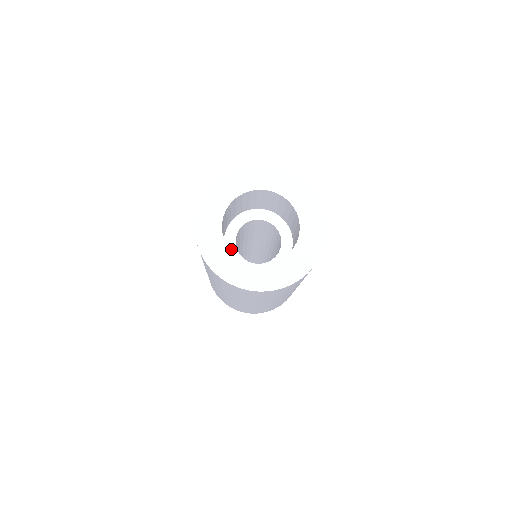
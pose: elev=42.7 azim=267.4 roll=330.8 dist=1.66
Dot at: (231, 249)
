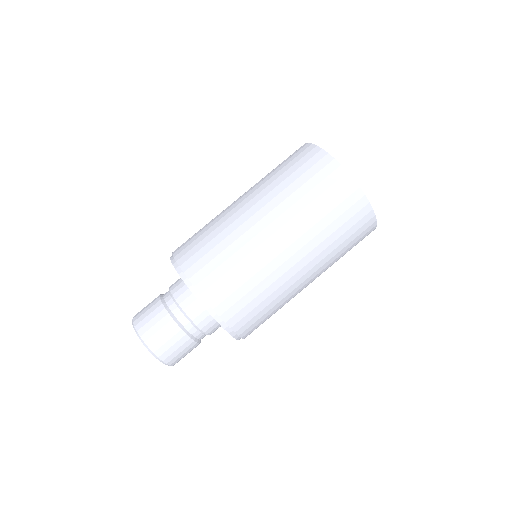
Dot at: occluded
